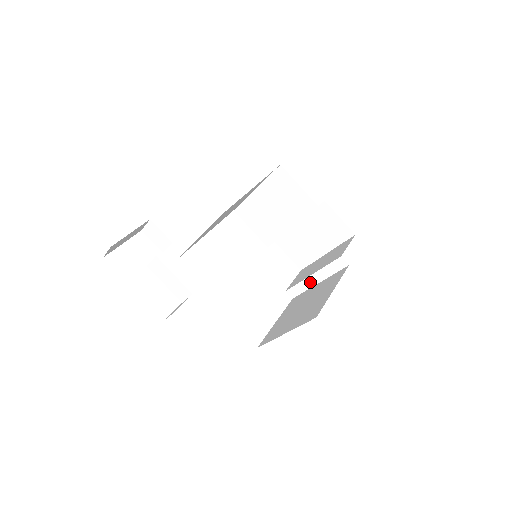
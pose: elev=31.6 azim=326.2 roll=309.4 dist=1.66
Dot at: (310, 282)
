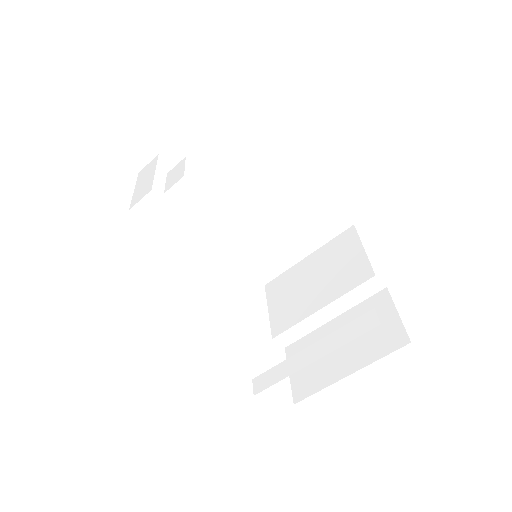
Dot at: (300, 360)
